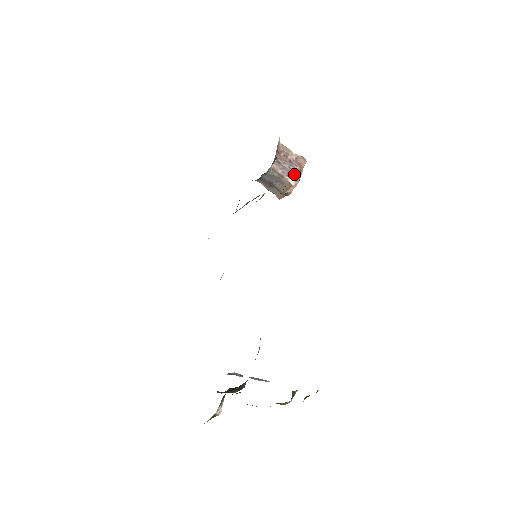
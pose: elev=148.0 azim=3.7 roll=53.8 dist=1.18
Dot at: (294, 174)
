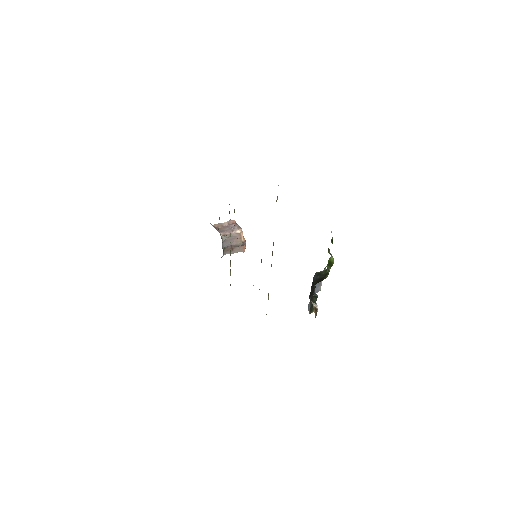
Dot at: (235, 228)
